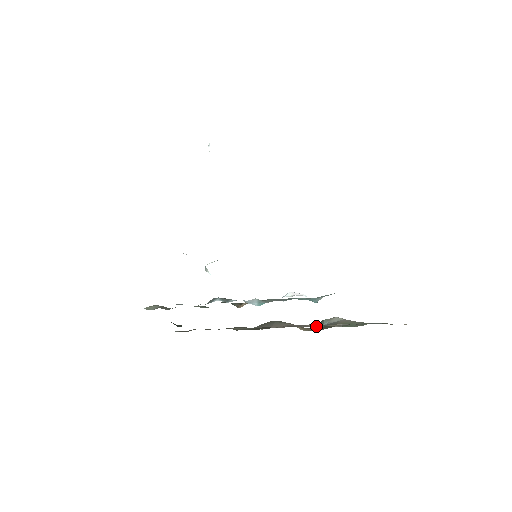
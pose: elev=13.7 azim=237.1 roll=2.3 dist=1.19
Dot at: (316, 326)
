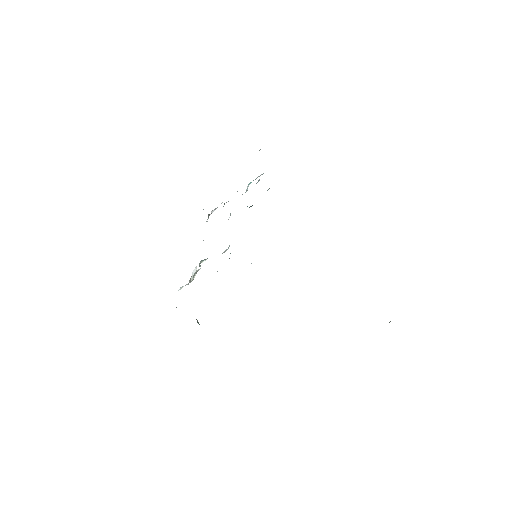
Dot at: occluded
